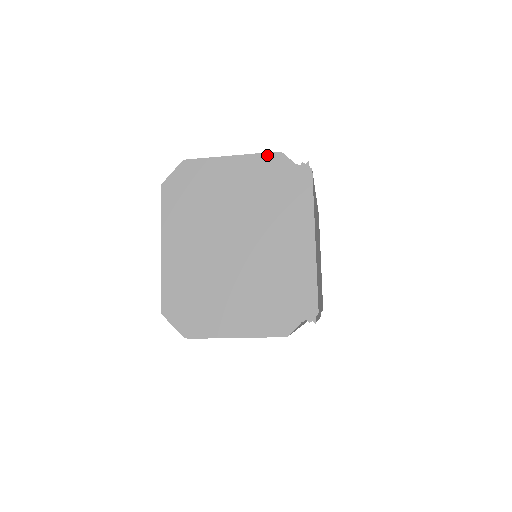
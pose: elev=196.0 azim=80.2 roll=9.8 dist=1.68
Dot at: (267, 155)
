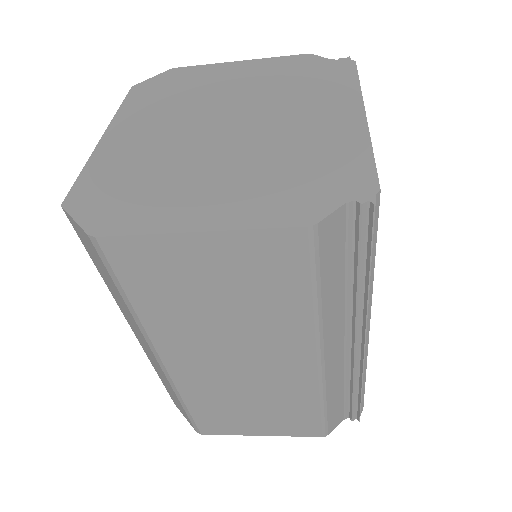
Dot at: (290, 57)
